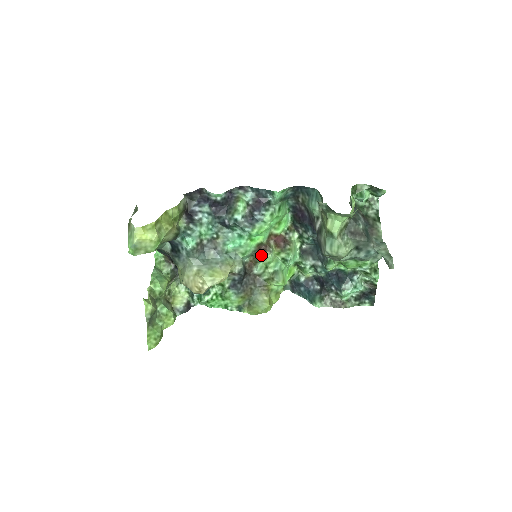
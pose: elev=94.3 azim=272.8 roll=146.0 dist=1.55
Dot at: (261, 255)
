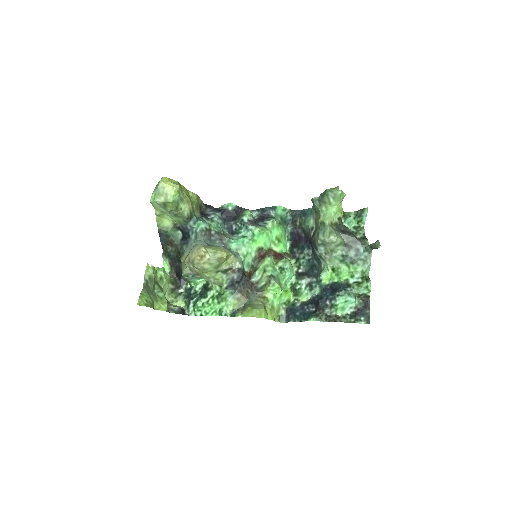
Dot at: (260, 260)
